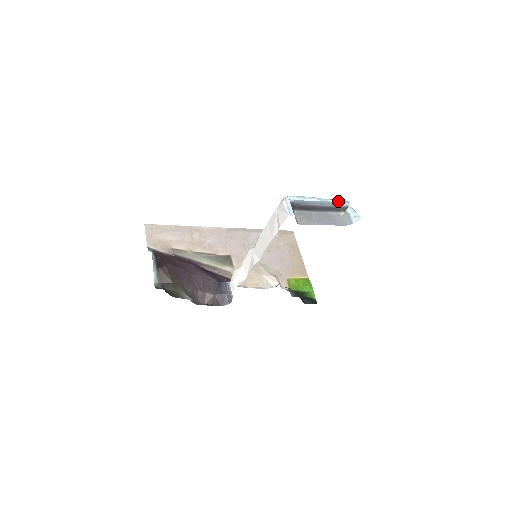
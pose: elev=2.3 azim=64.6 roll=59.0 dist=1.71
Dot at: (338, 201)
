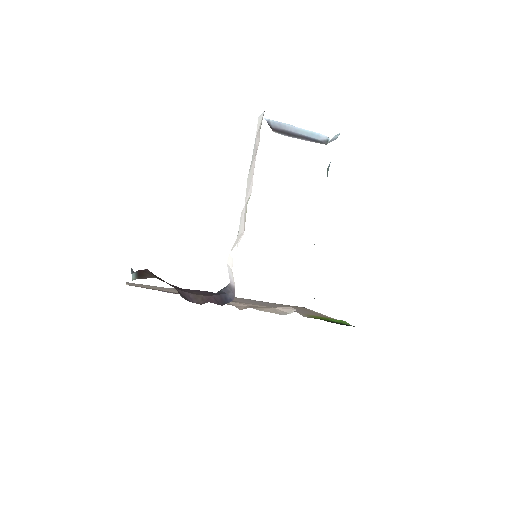
Dot at: occluded
